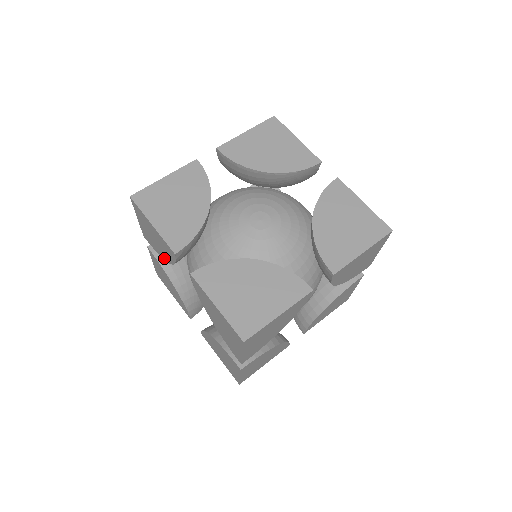
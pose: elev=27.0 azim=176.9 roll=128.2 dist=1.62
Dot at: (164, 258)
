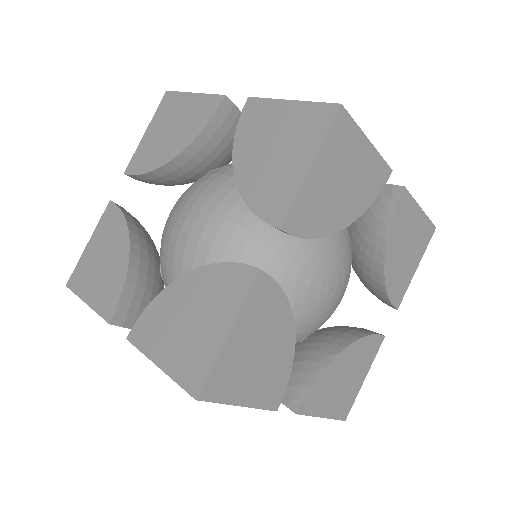
Dot at: occluded
